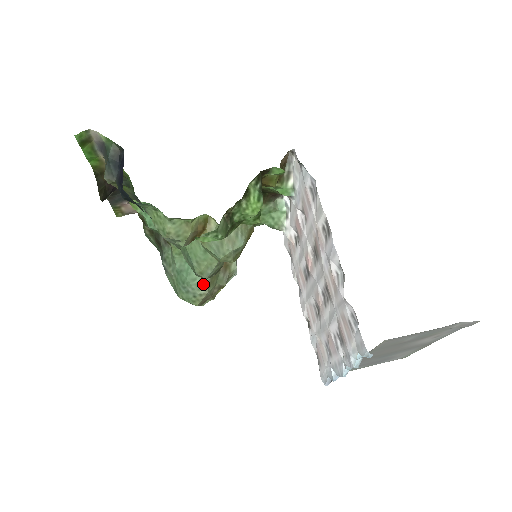
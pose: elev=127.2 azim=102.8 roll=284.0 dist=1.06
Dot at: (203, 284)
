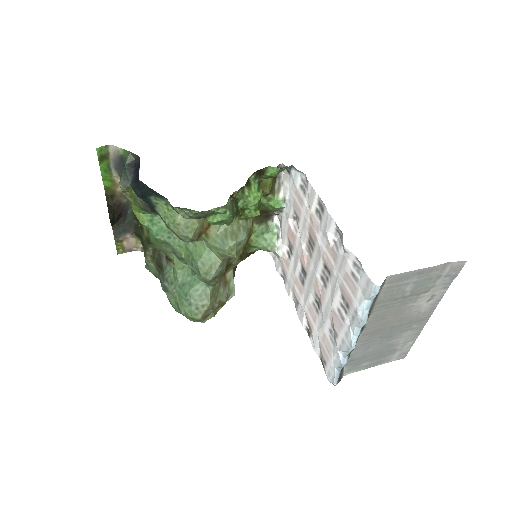
Dot at: (205, 295)
